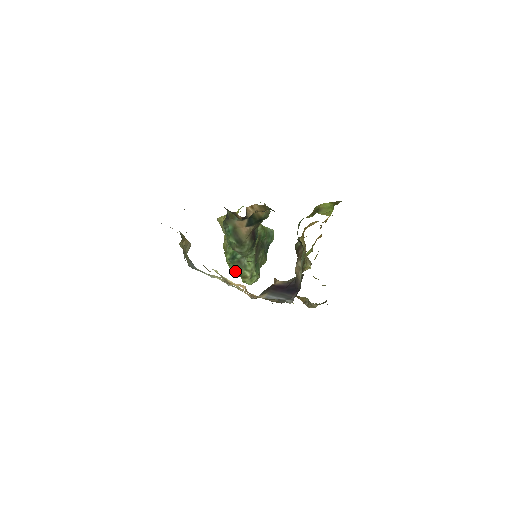
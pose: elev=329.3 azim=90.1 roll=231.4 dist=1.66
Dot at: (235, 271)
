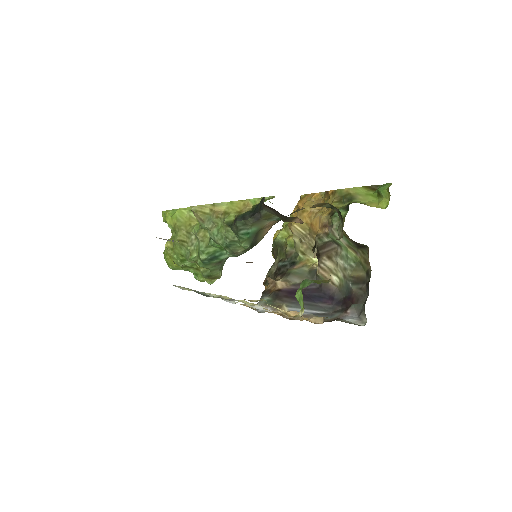
Dot at: (188, 268)
